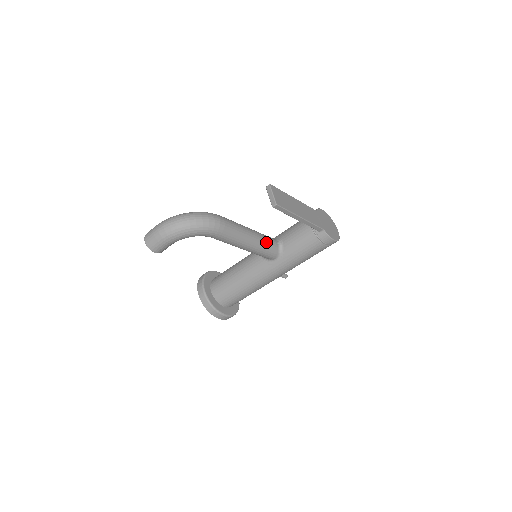
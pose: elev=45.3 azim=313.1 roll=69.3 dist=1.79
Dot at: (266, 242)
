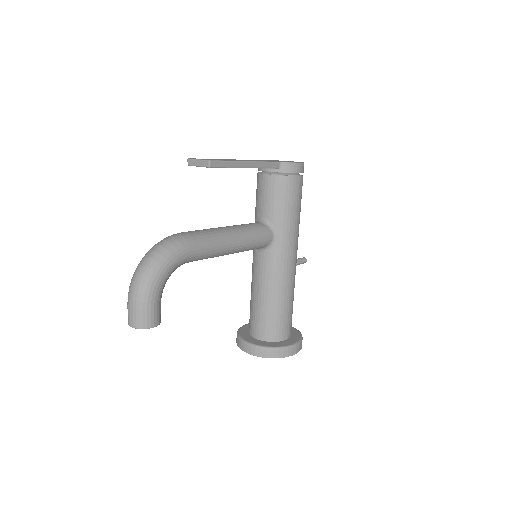
Dot at: (247, 227)
